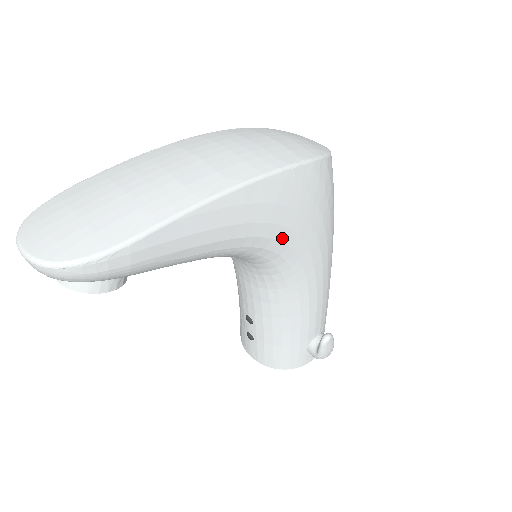
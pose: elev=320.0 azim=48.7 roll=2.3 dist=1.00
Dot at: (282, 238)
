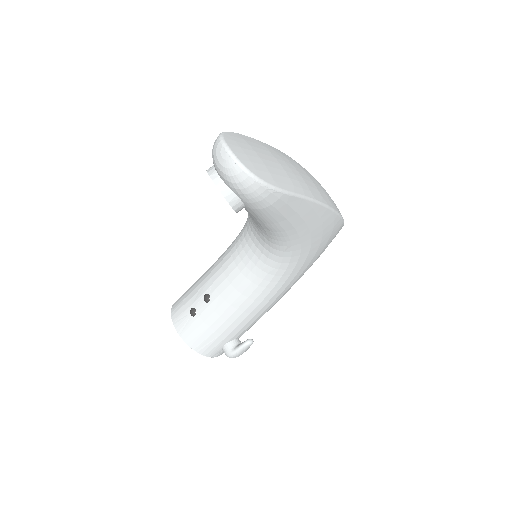
Dot at: (303, 253)
